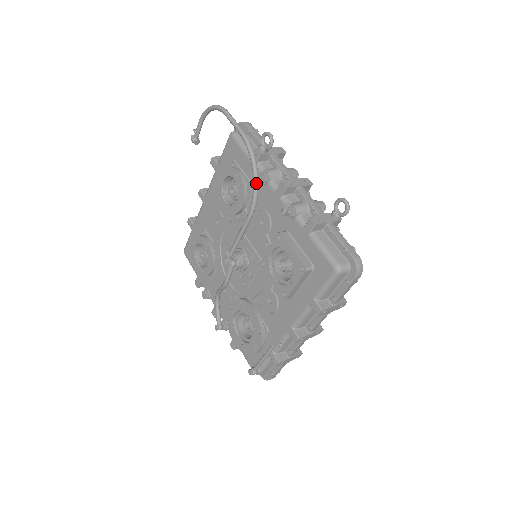
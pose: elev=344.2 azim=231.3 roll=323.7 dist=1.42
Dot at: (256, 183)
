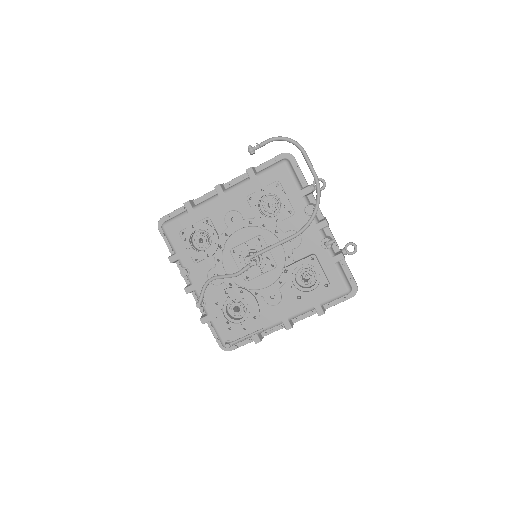
Dot at: occluded
